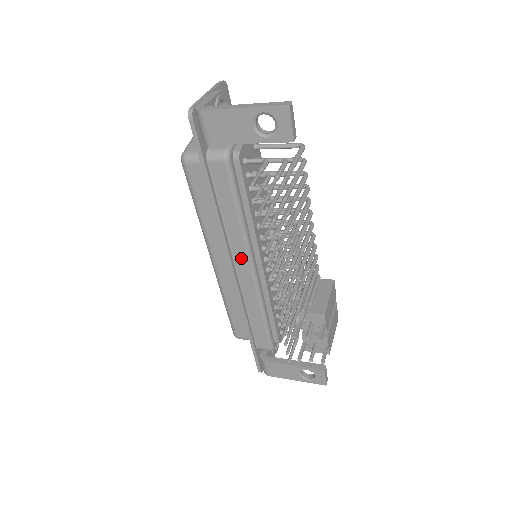
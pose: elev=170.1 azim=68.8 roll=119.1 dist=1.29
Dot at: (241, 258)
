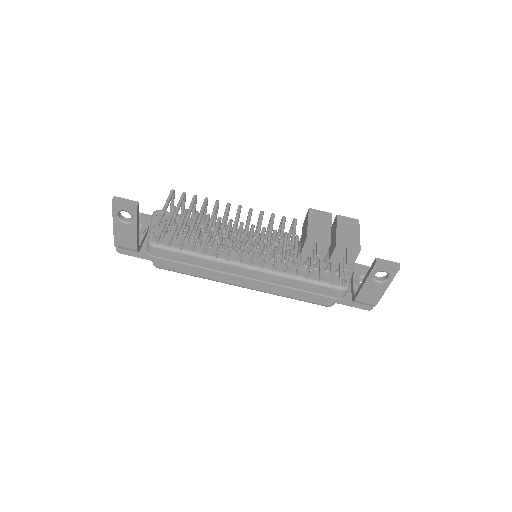
Dot at: (235, 270)
